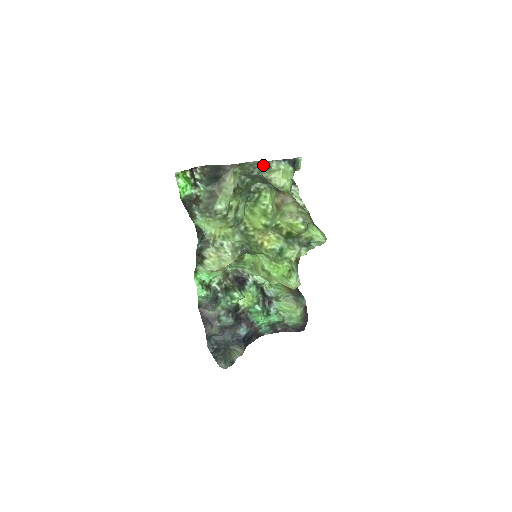
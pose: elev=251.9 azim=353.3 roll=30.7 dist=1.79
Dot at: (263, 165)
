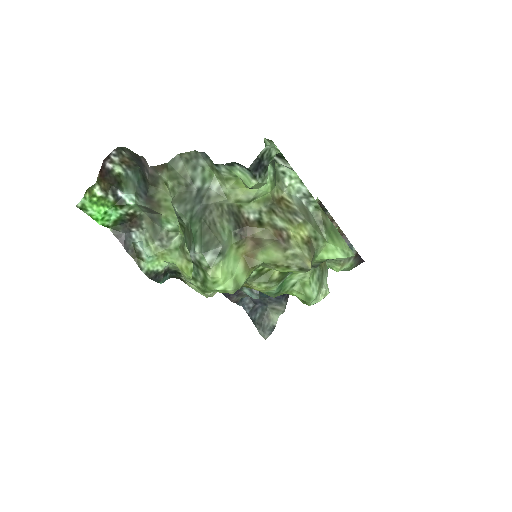
Dot at: (207, 161)
